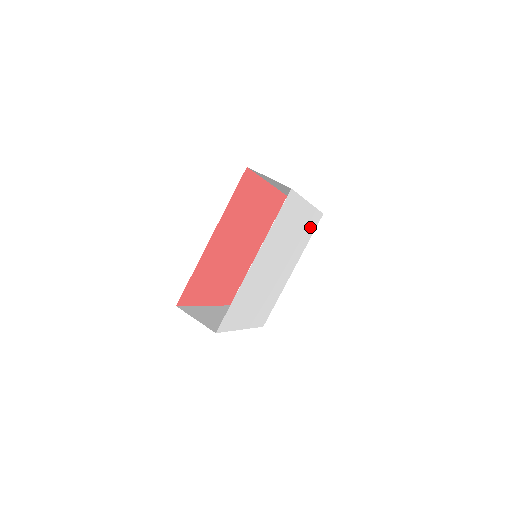
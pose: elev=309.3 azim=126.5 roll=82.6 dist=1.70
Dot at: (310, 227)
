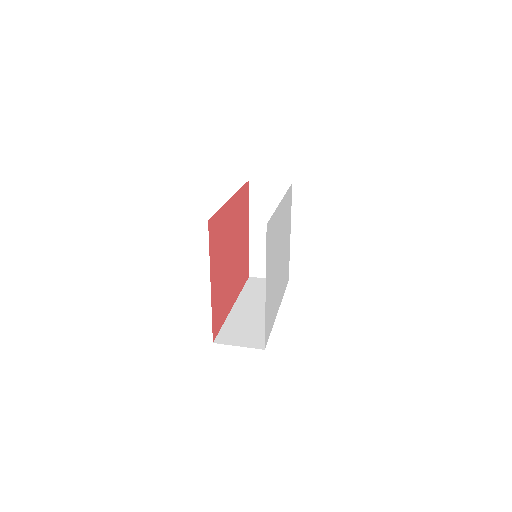
Dot at: (286, 273)
